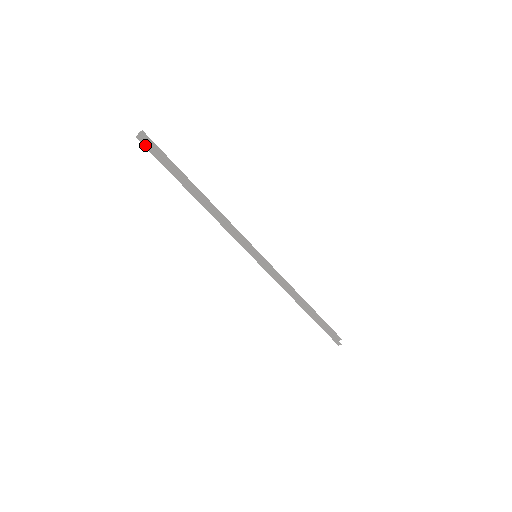
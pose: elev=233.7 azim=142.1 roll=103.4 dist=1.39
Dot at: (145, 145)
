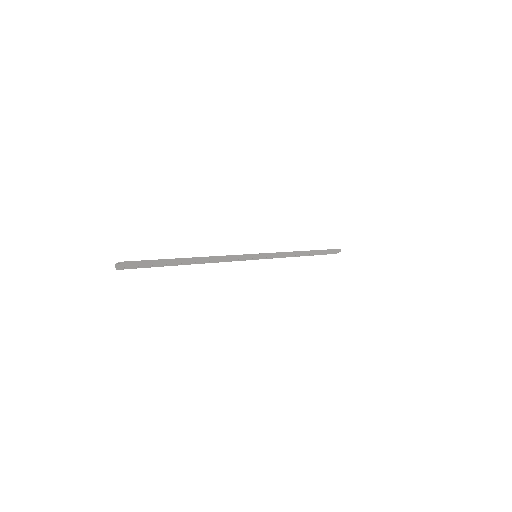
Dot at: occluded
